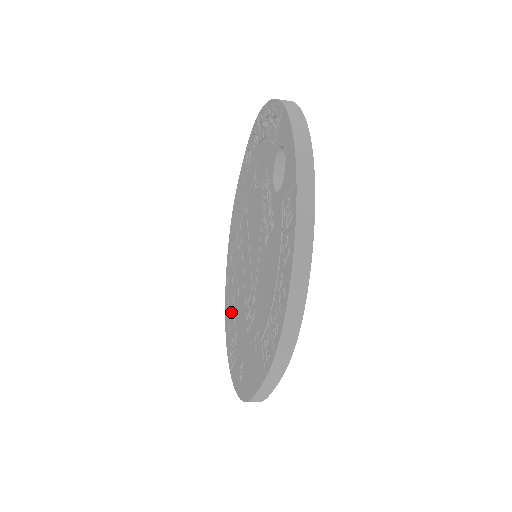
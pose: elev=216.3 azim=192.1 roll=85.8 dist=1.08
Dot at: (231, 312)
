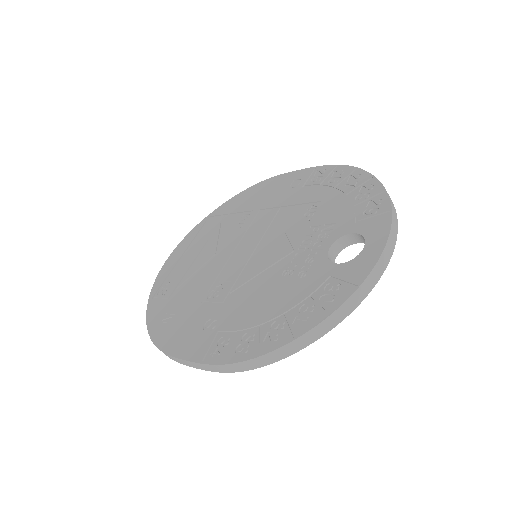
Dot at: (189, 257)
